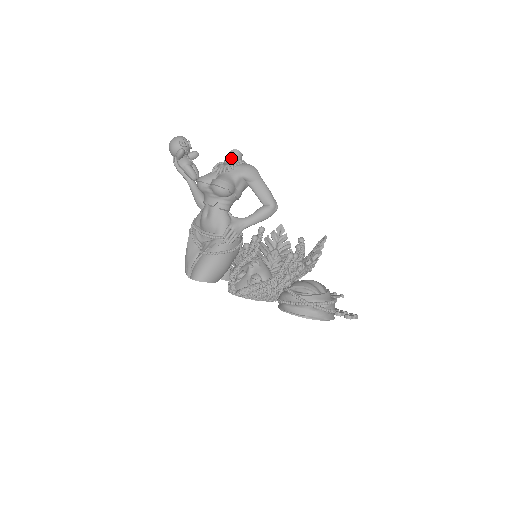
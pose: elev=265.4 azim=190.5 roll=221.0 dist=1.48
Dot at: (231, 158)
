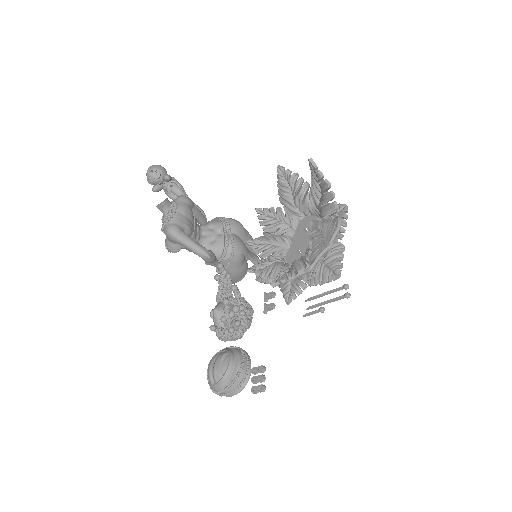
Dot at: occluded
